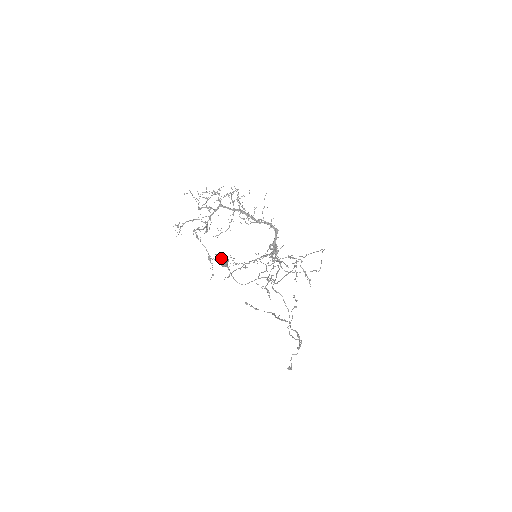
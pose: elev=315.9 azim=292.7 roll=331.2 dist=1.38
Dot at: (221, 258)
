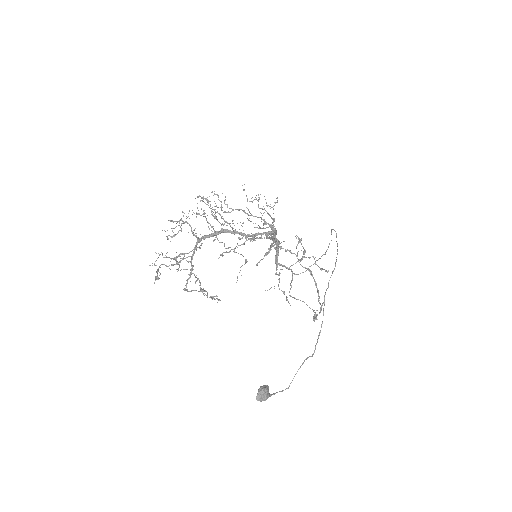
Dot at: (263, 398)
